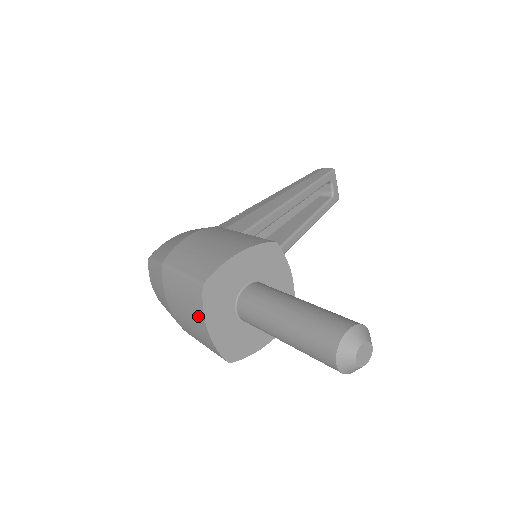
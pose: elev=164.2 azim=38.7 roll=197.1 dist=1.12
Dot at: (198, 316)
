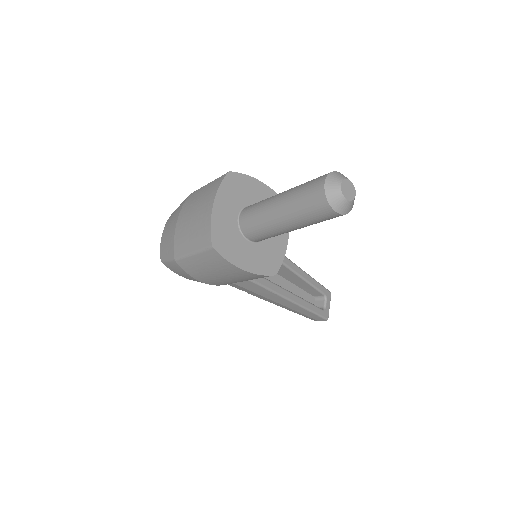
Dot at: (210, 197)
